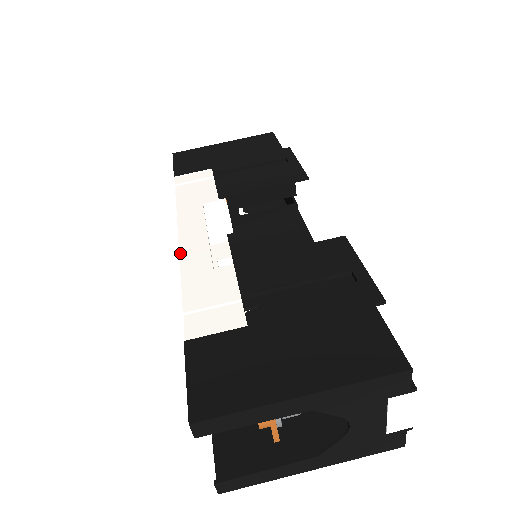
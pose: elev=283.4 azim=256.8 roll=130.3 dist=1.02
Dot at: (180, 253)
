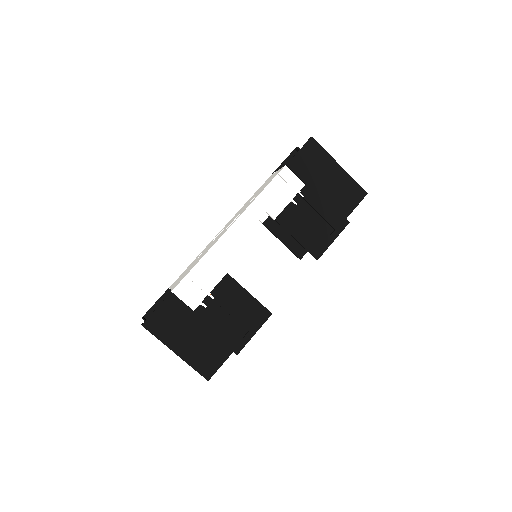
Dot at: (221, 238)
